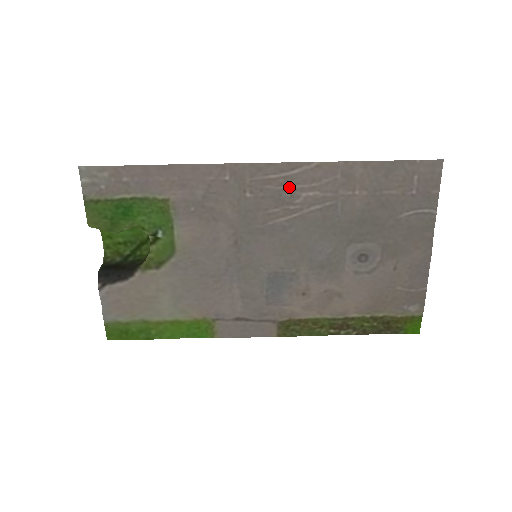
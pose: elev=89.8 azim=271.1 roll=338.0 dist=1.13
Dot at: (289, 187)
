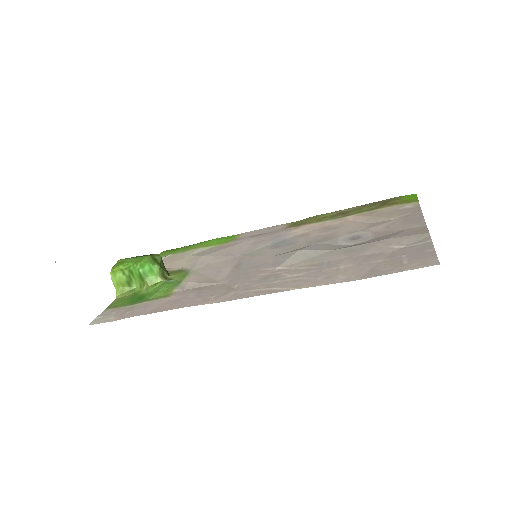
Dot at: (272, 282)
